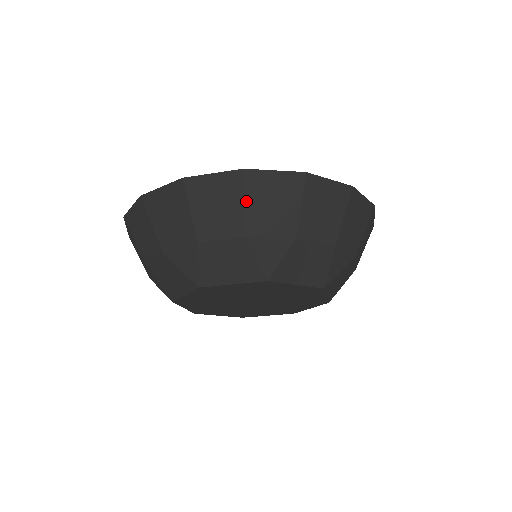
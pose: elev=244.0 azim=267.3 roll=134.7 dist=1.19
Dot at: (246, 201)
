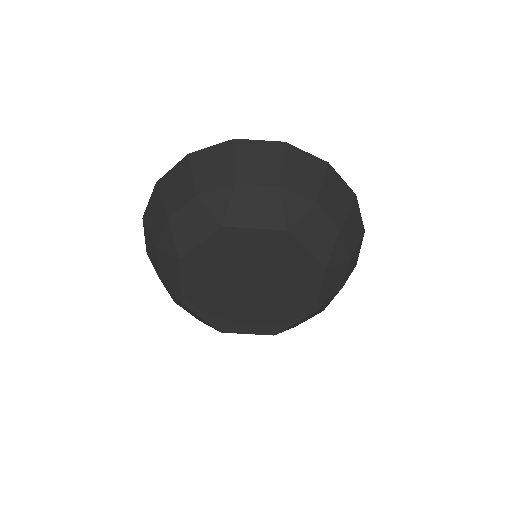
Dot at: (193, 172)
